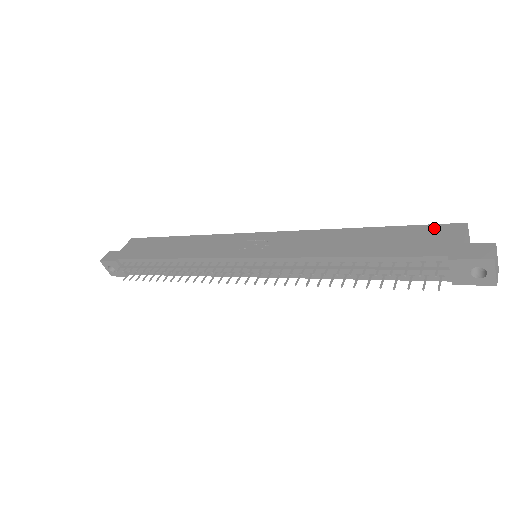
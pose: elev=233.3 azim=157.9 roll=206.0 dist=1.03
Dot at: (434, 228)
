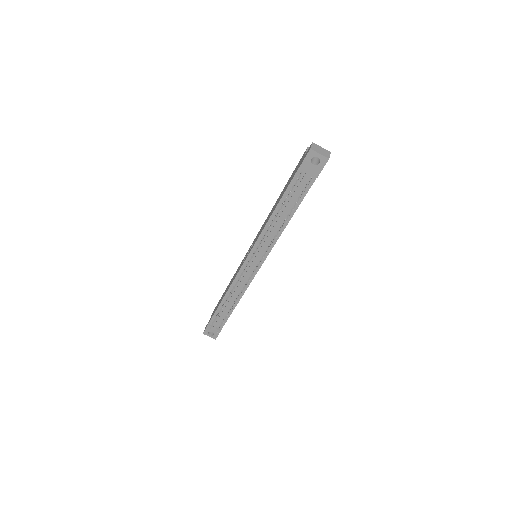
Dot at: (298, 163)
